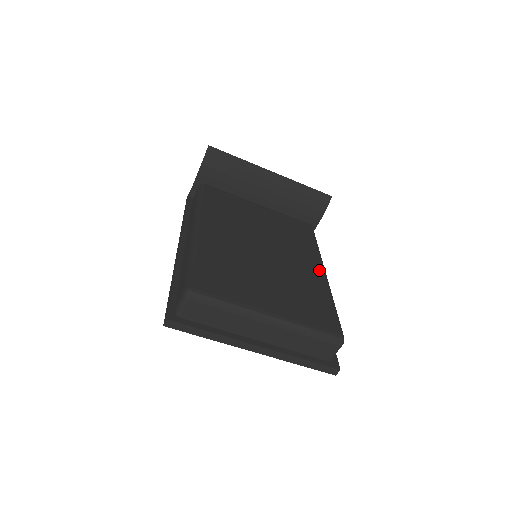
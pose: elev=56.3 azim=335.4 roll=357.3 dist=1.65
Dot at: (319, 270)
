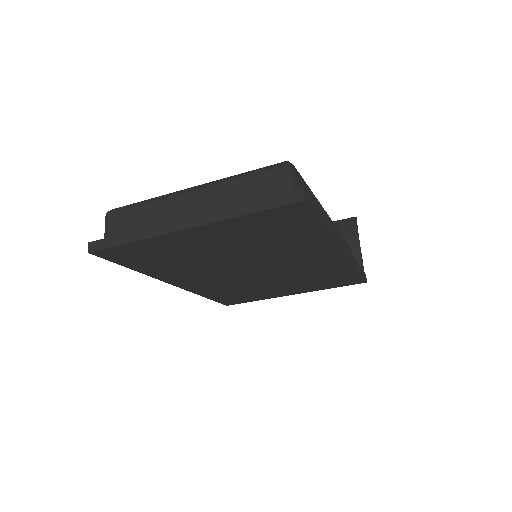
Dot at: occluded
